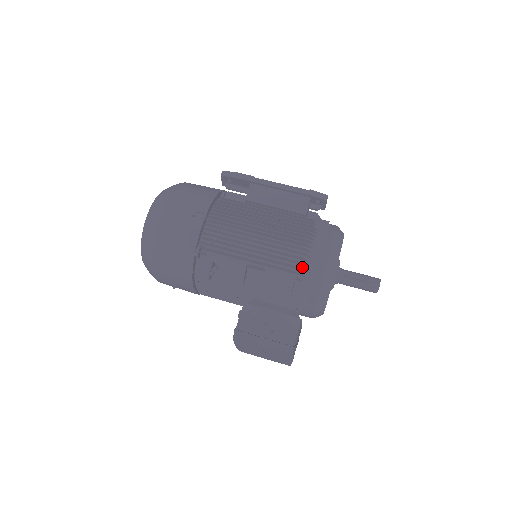
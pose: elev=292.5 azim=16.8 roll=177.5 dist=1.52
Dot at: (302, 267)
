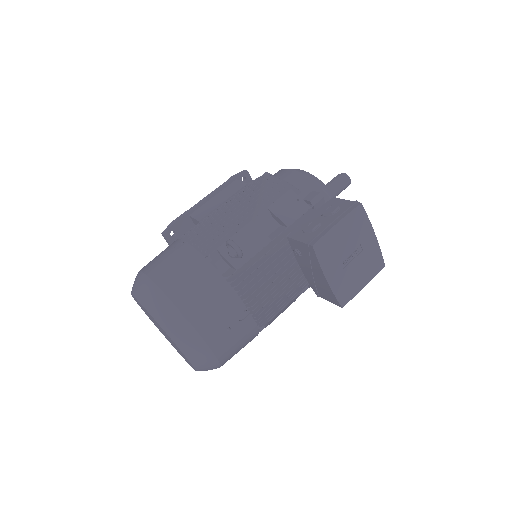
Dot at: (286, 182)
